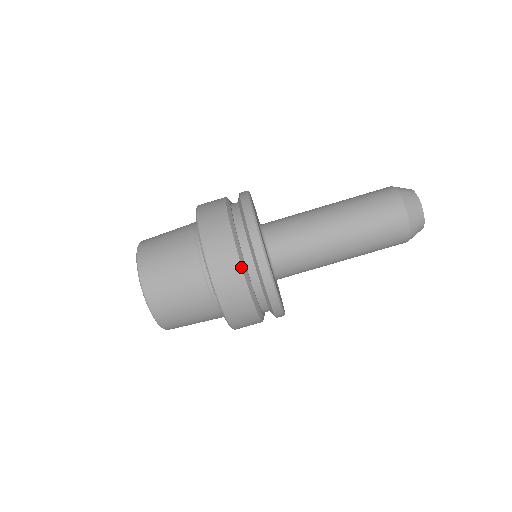
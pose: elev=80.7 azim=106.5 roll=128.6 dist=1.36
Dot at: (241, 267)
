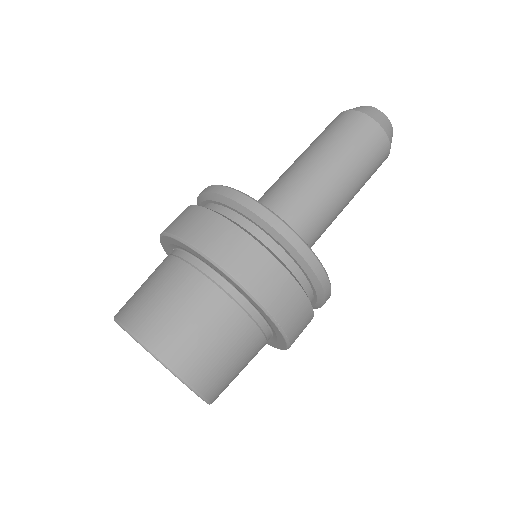
Dot at: (296, 282)
